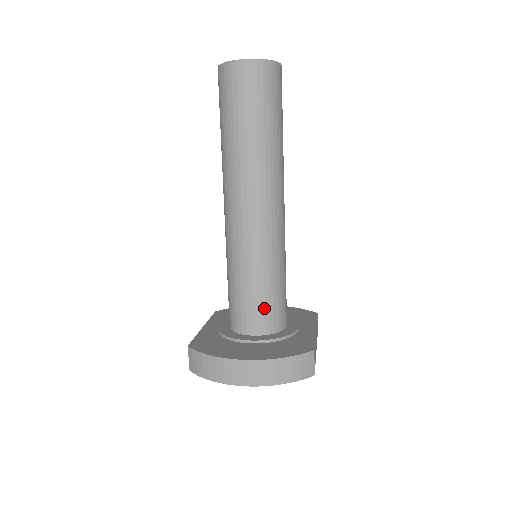
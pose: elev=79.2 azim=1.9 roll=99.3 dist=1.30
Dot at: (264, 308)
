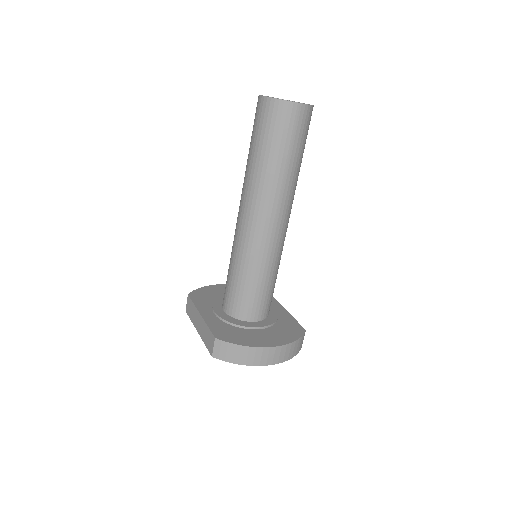
Dot at: (267, 300)
